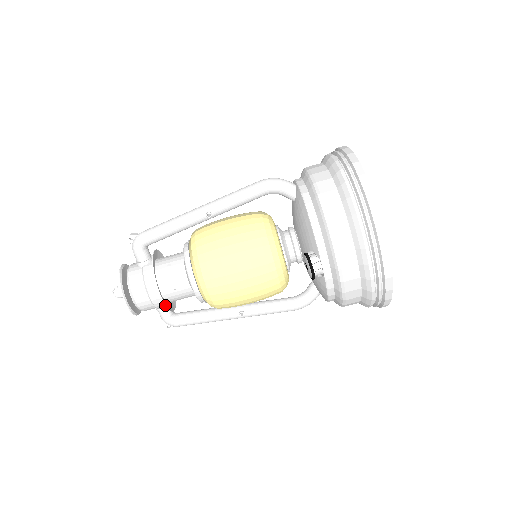
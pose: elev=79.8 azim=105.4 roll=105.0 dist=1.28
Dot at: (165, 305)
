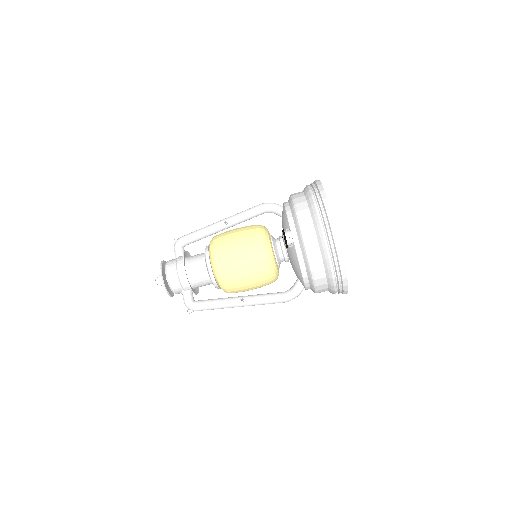
Dot at: occluded
